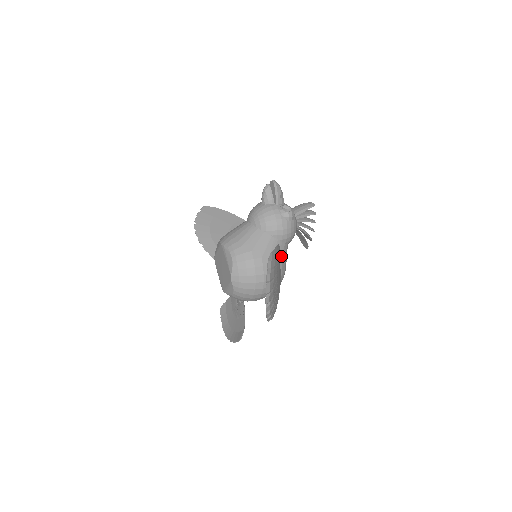
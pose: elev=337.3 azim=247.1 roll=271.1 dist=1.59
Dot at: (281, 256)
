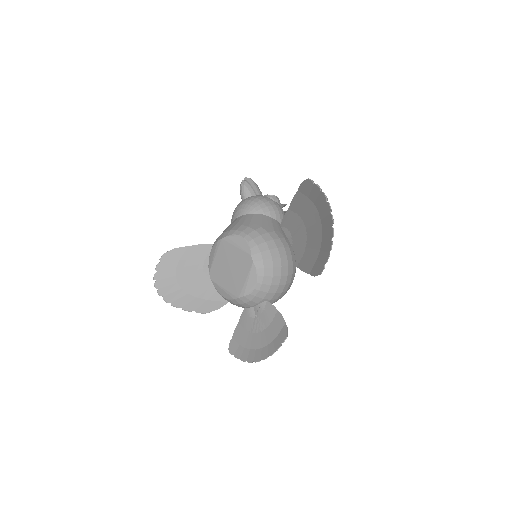
Dot at: occluded
